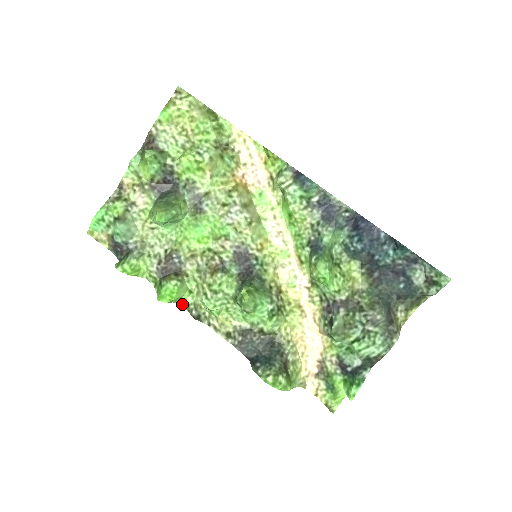
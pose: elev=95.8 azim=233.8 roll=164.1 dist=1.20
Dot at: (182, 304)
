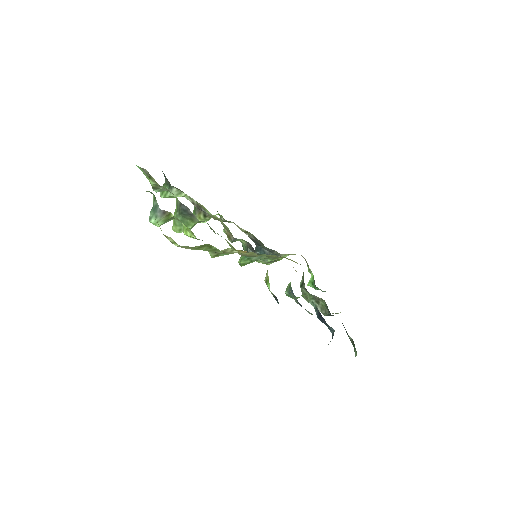
Dot at: occluded
